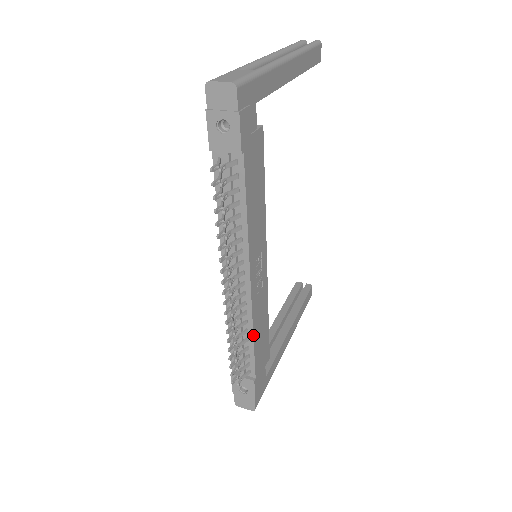
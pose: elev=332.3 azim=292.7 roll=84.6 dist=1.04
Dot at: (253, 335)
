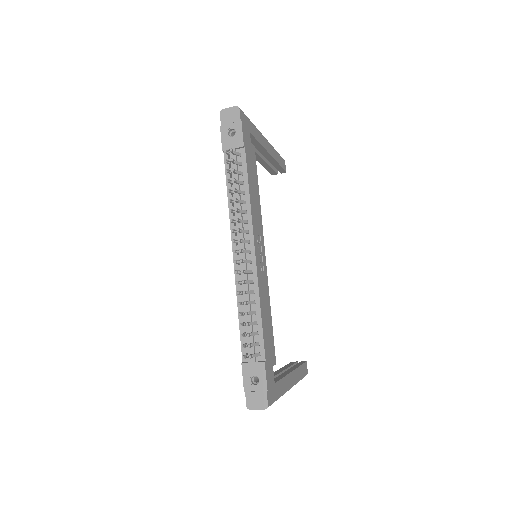
Dot at: (260, 306)
